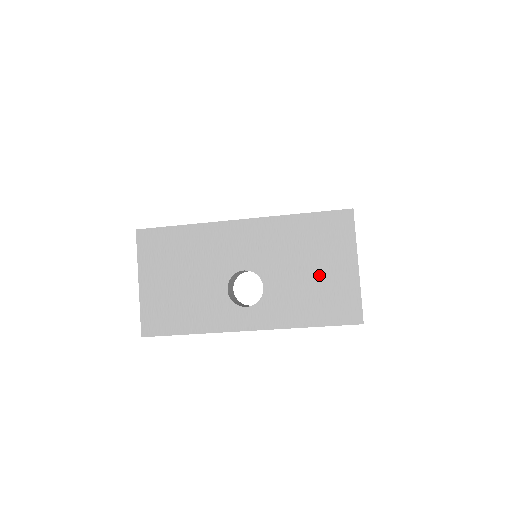
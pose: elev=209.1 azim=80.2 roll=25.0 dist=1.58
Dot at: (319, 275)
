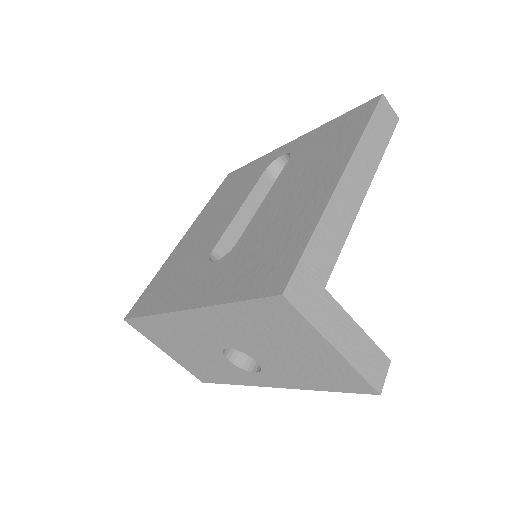
Dot at: (298, 355)
